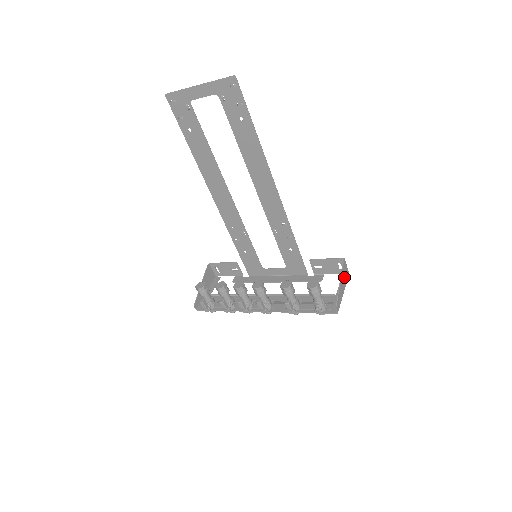
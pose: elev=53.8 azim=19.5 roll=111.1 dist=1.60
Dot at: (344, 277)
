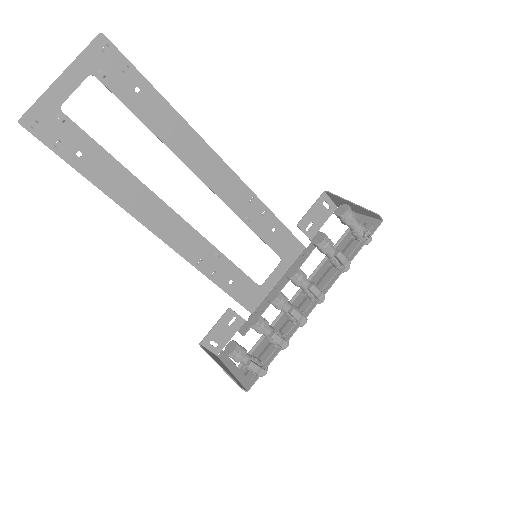
Dot at: (343, 203)
